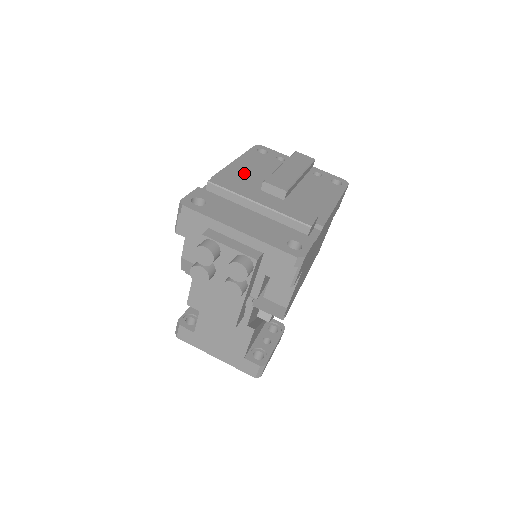
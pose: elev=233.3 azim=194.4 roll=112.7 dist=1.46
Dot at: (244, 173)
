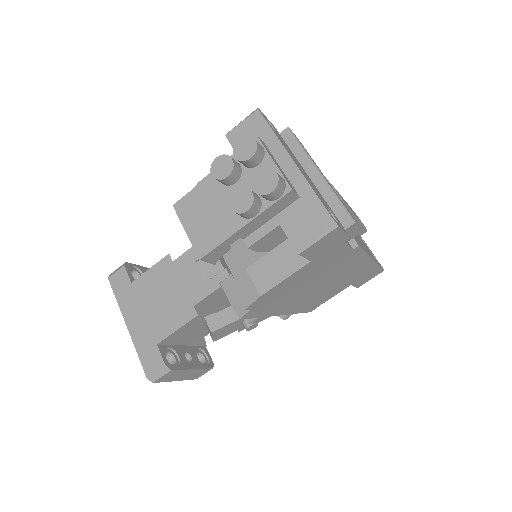
Dot at: occluded
